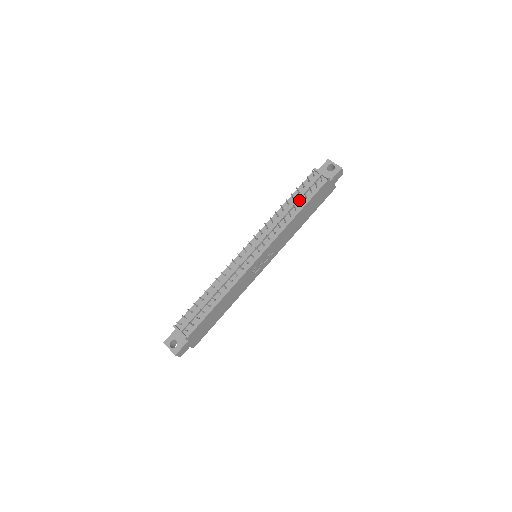
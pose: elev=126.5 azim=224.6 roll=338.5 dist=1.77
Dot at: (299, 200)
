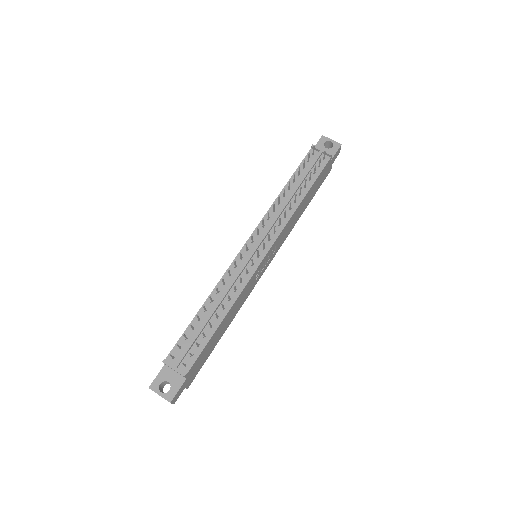
Dot at: (305, 181)
